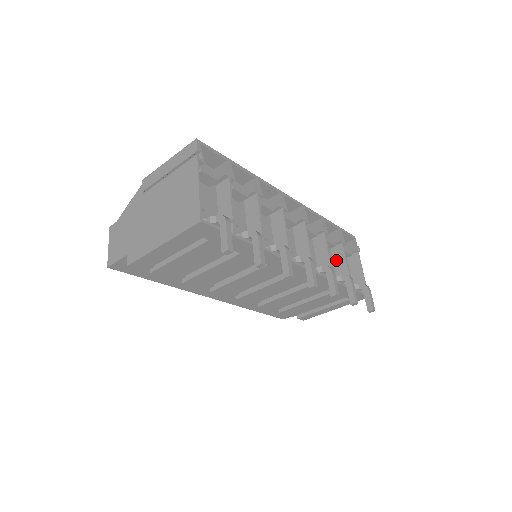
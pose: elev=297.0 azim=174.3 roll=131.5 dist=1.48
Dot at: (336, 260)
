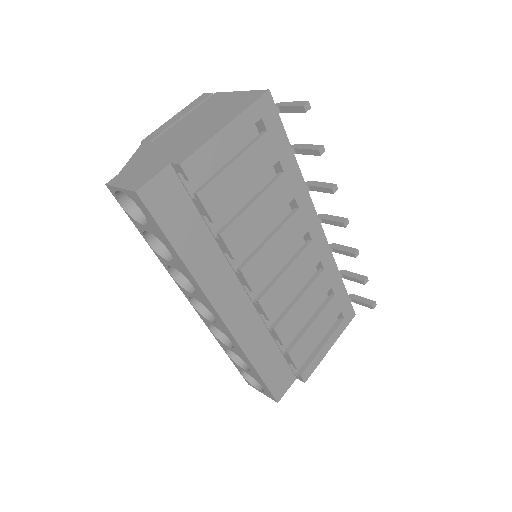
Dot at: occluded
